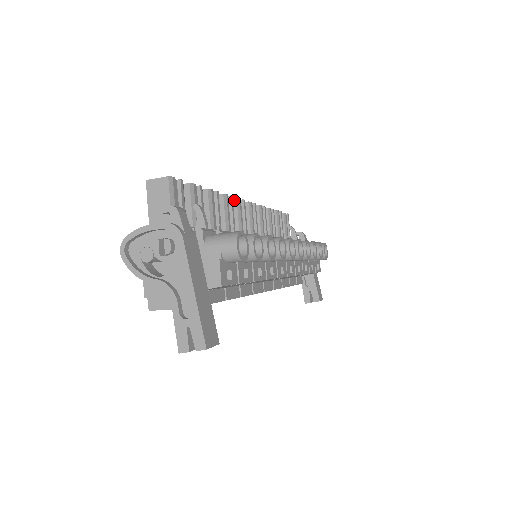
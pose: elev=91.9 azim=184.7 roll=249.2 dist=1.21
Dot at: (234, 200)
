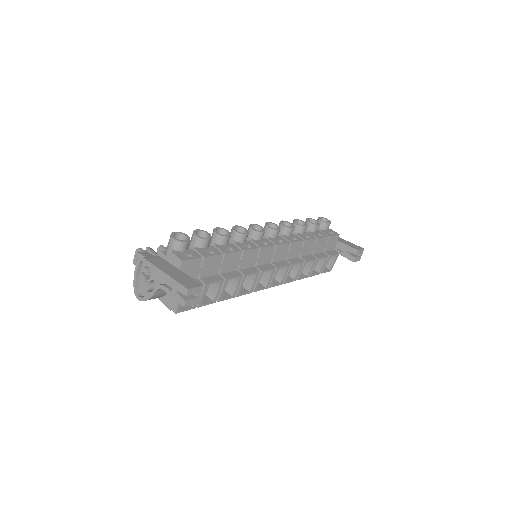
Dot at: occluded
